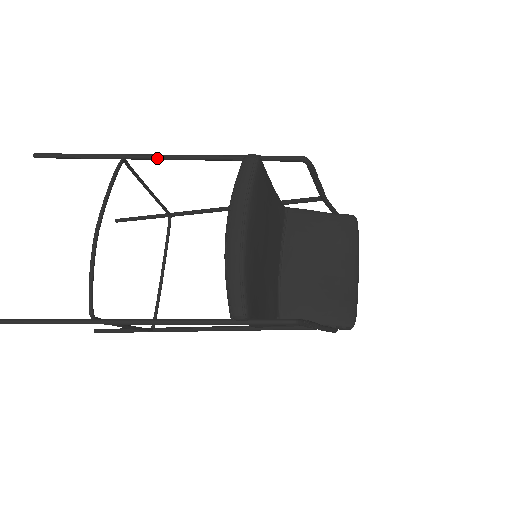
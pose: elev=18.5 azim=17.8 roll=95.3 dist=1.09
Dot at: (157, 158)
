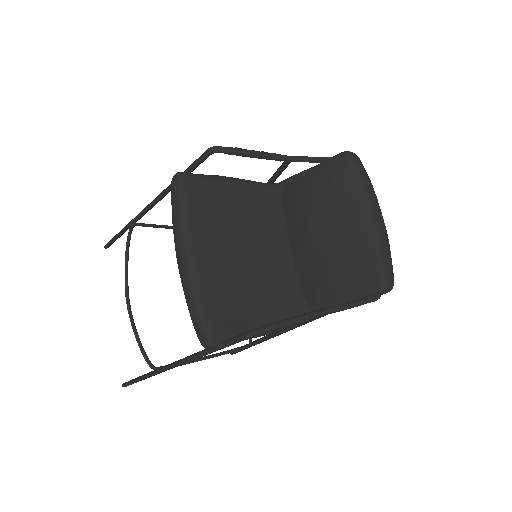
Dot at: (145, 212)
